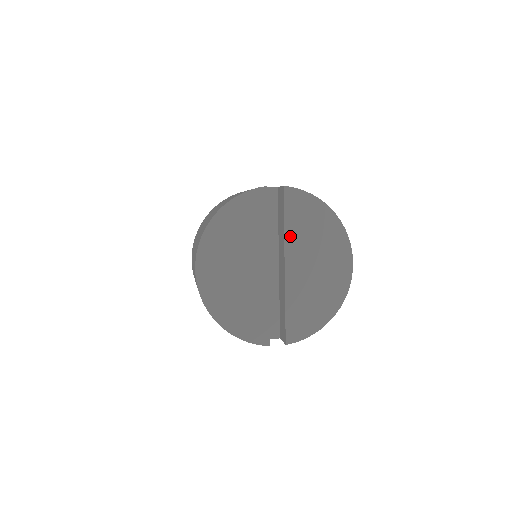
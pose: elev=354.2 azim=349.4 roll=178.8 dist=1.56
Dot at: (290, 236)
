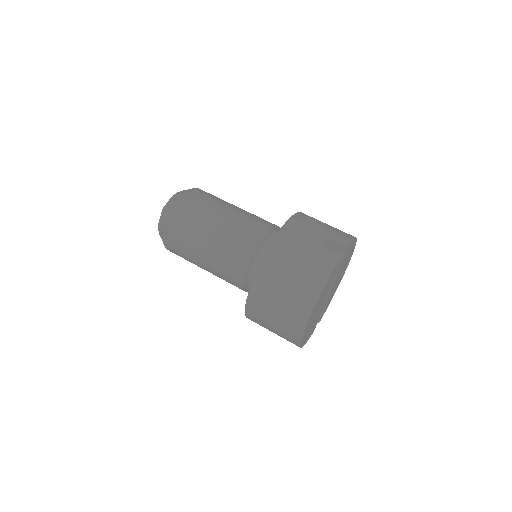
Dot at: (339, 271)
